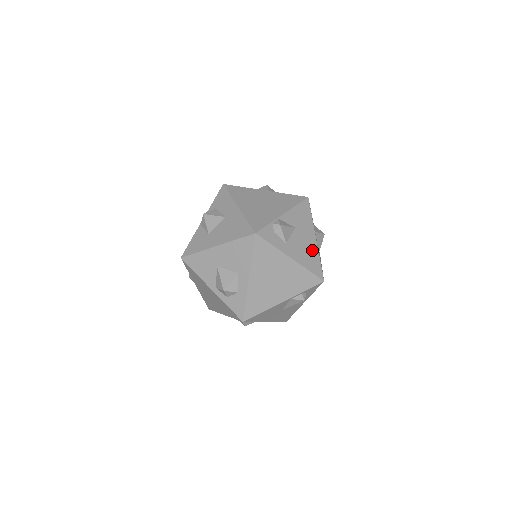
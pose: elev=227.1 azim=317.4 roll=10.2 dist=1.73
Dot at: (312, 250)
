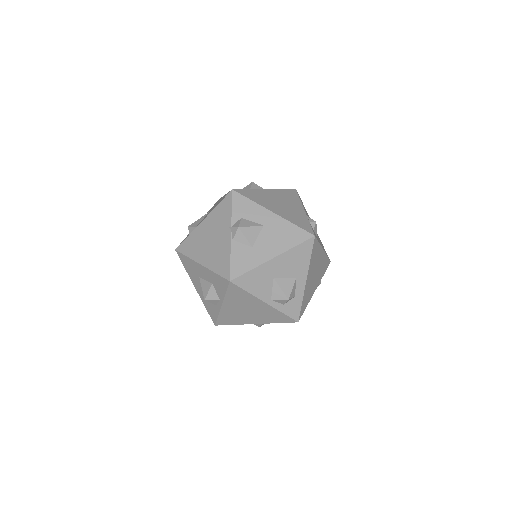
Dot at: occluded
